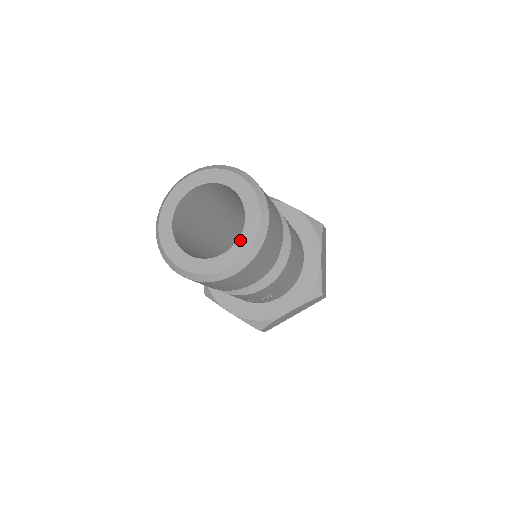
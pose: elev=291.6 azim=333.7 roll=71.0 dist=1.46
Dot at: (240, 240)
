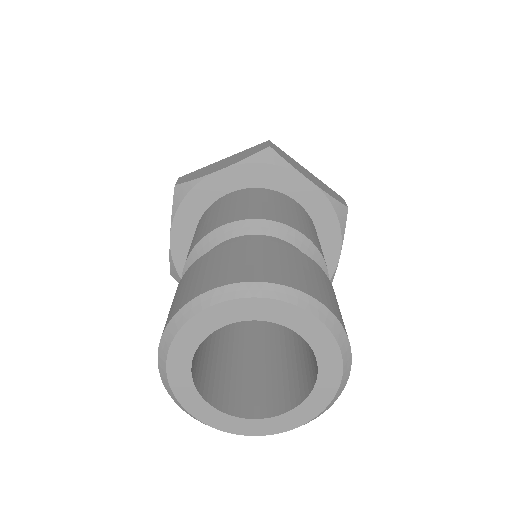
Dot at: (318, 354)
